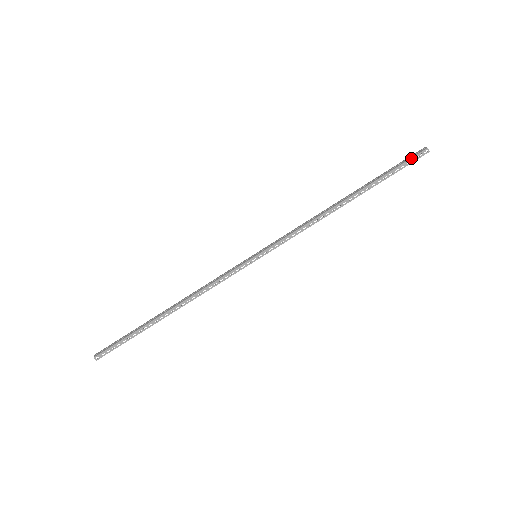
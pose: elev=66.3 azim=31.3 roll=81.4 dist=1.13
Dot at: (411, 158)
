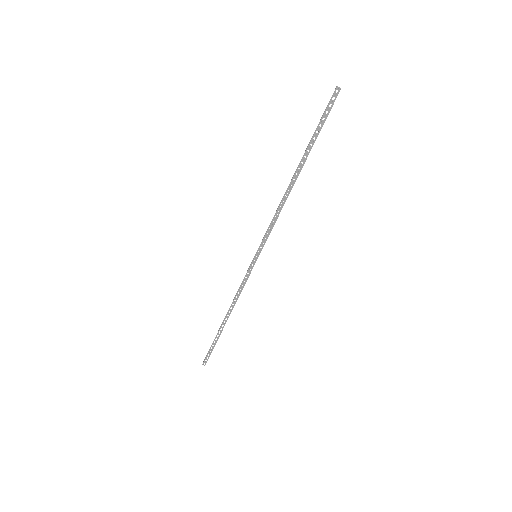
Dot at: (326, 107)
